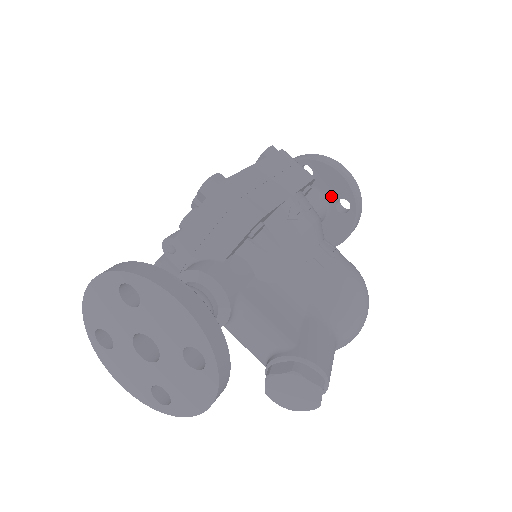
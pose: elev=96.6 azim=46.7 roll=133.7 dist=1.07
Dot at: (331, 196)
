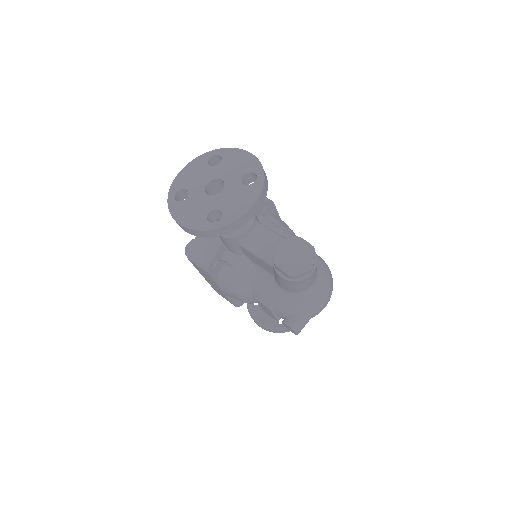
Dot at: occluded
